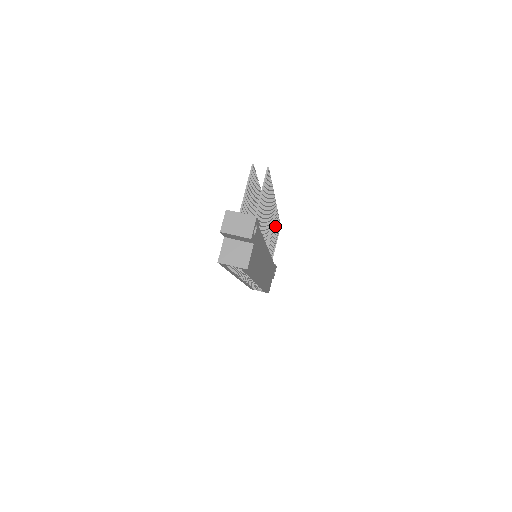
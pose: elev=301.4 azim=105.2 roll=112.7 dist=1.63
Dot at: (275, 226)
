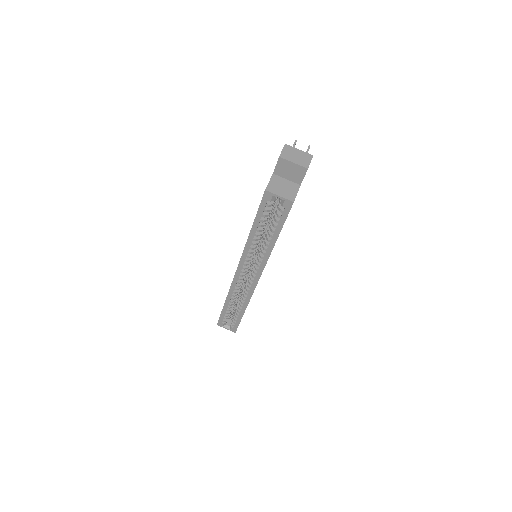
Dot at: occluded
